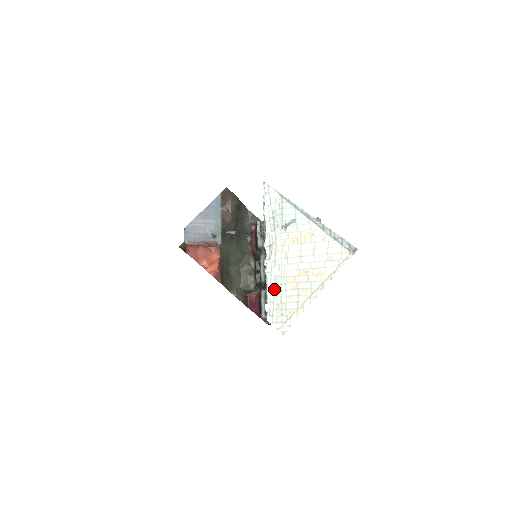
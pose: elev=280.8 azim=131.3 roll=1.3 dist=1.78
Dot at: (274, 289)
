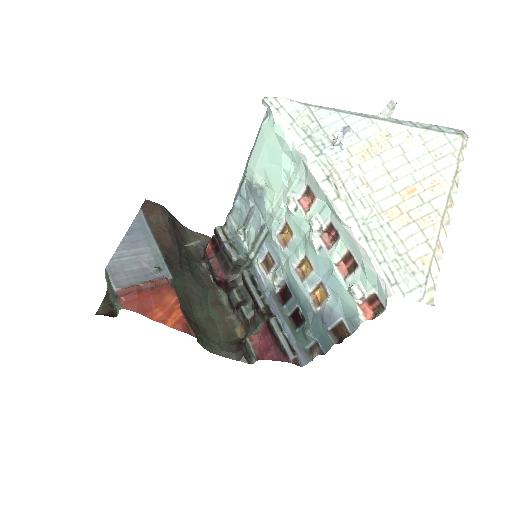
Dot at: (373, 239)
